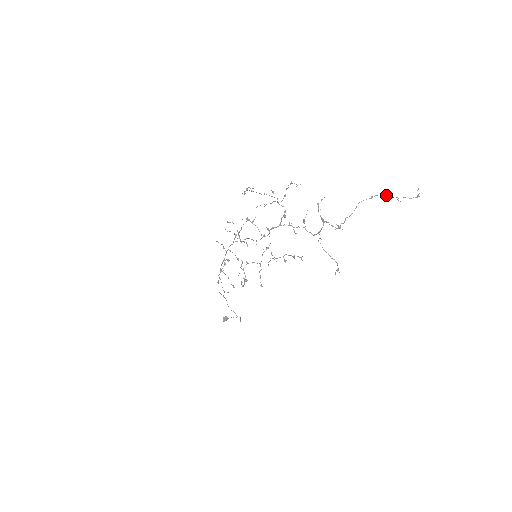
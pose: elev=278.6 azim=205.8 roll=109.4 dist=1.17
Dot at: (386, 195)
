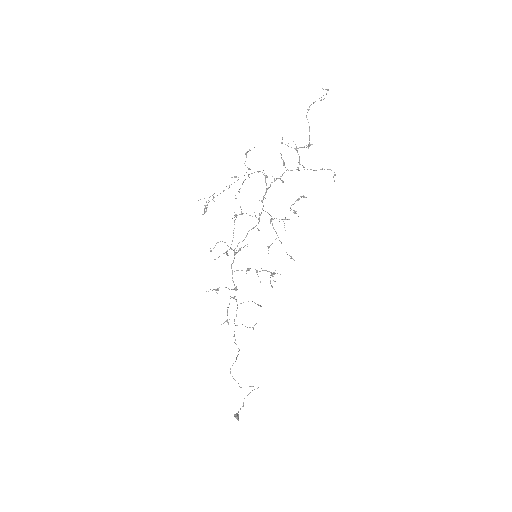
Dot at: (314, 102)
